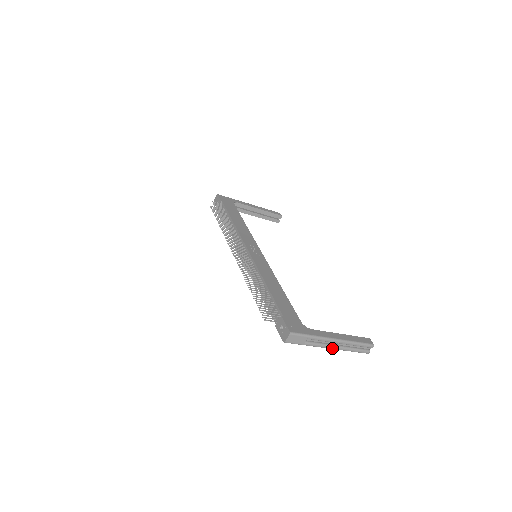
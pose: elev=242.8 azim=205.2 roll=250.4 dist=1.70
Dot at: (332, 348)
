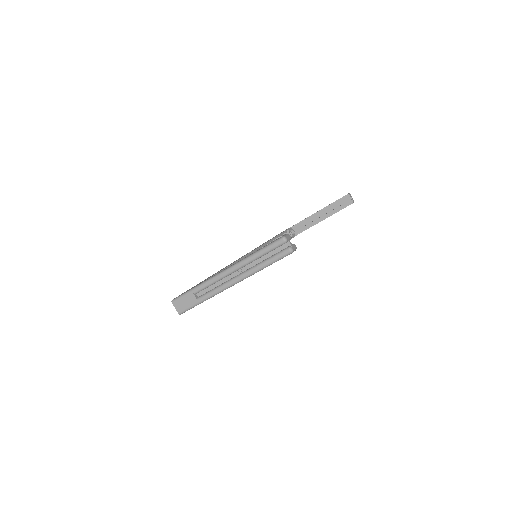
Dot at: (234, 282)
